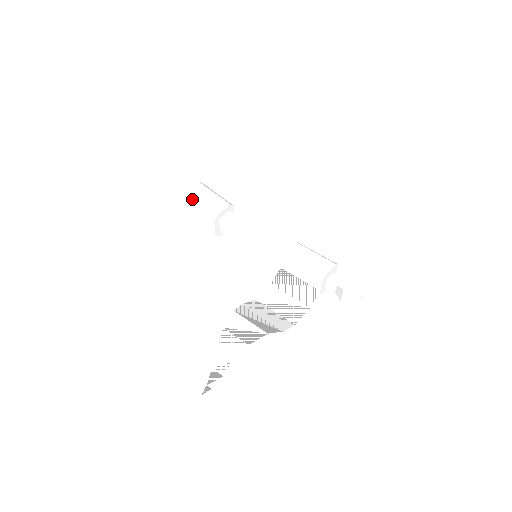
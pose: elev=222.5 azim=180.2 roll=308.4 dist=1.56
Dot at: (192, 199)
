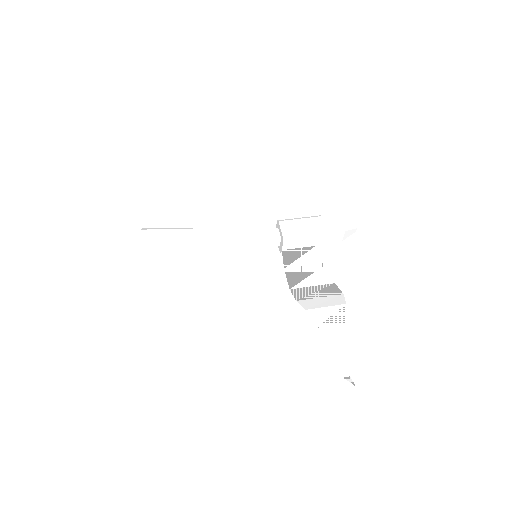
Dot at: (158, 250)
